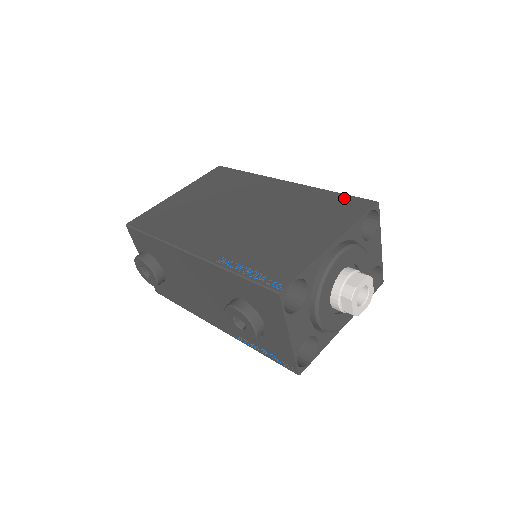
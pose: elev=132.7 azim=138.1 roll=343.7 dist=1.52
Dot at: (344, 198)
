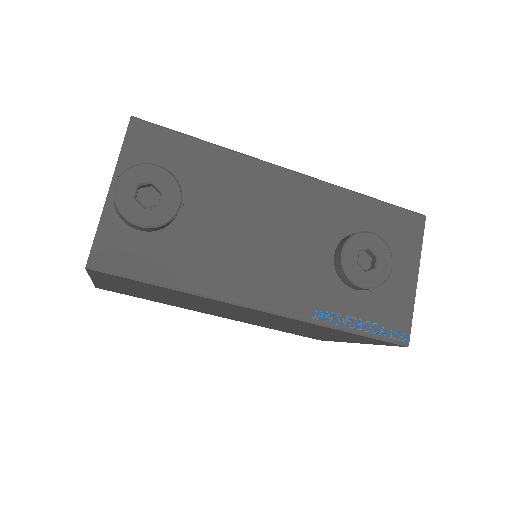
Dot at: occluded
